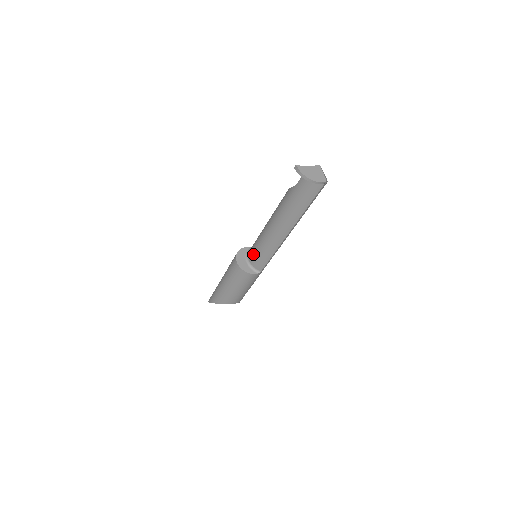
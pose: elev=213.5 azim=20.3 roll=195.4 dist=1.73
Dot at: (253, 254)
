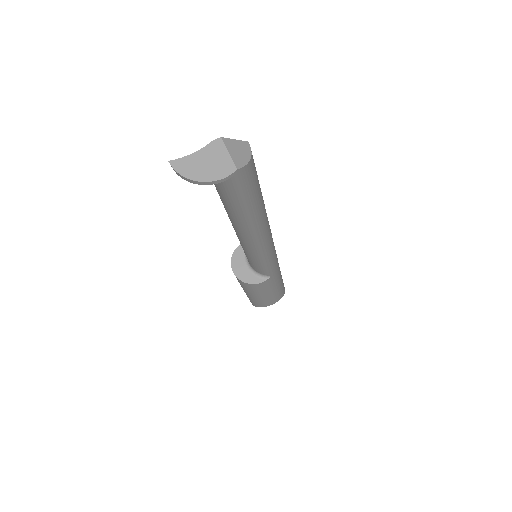
Dot at: (247, 258)
